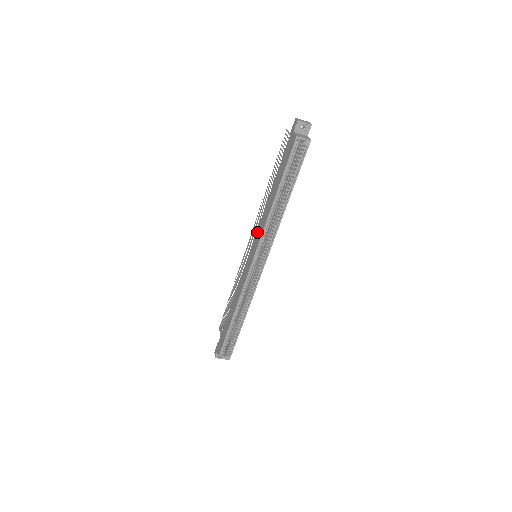
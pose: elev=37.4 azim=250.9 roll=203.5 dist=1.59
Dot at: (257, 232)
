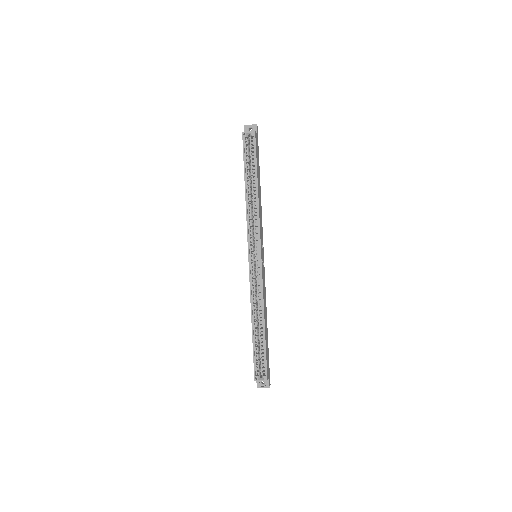
Dot at: occluded
